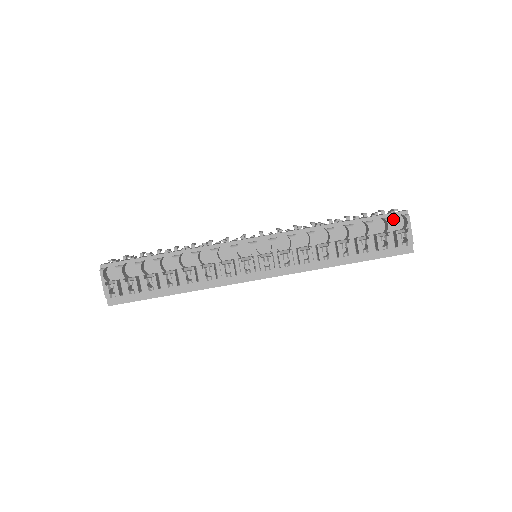
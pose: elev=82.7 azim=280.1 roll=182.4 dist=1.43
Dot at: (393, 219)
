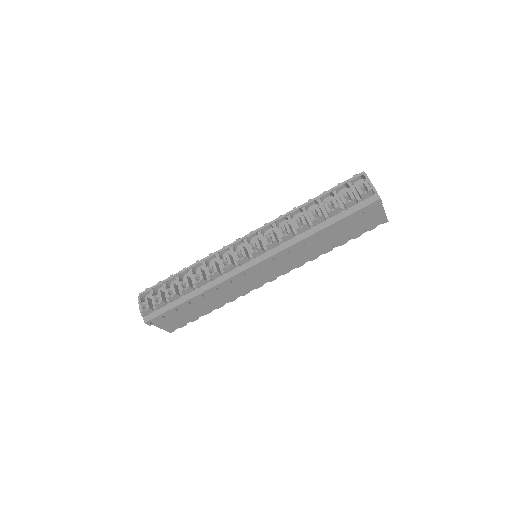
Dot at: (357, 184)
